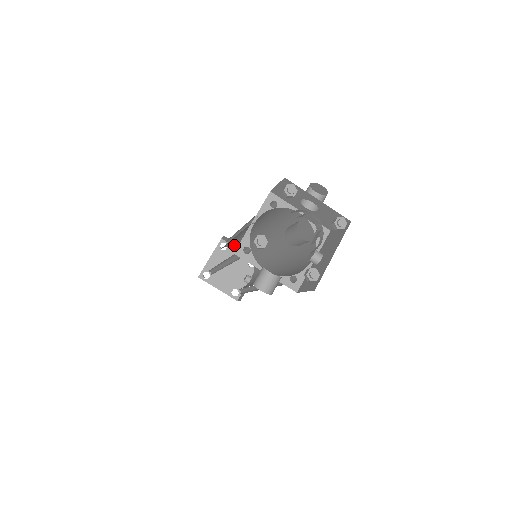
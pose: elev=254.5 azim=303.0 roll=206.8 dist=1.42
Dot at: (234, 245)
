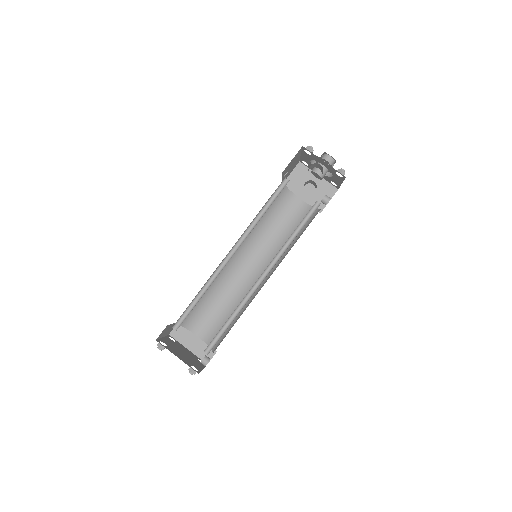
Dot at: (191, 326)
